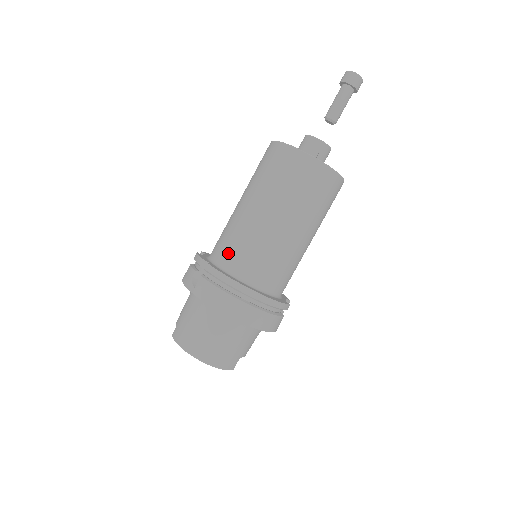
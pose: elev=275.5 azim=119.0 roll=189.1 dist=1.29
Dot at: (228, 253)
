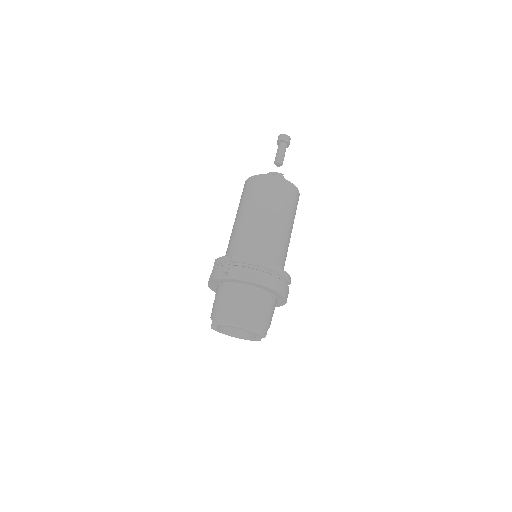
Dot at: (243, 248)
